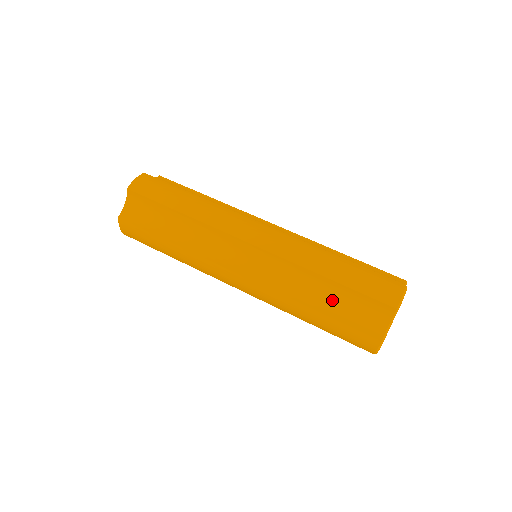
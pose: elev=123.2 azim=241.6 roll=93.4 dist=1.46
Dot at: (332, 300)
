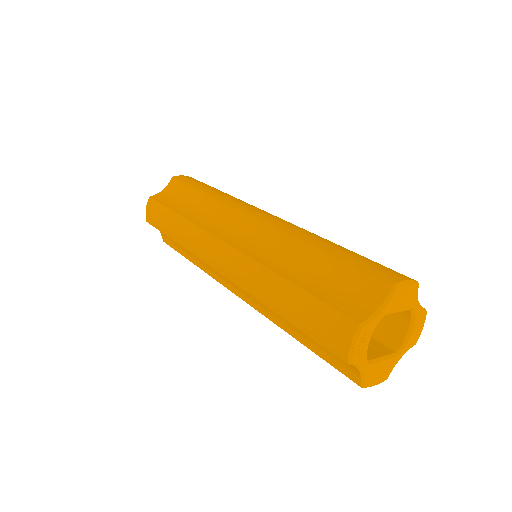
Dot at: (314, 276)
